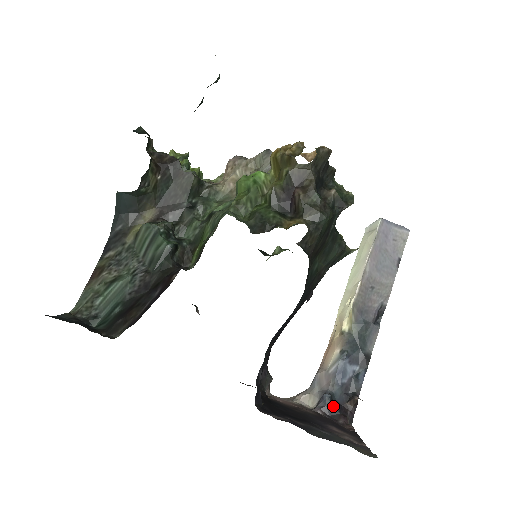
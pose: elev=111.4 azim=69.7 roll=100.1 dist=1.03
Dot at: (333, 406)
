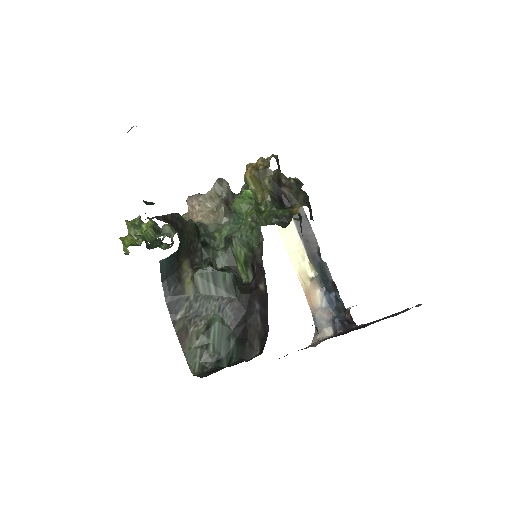
Dot at: (344, 323)
